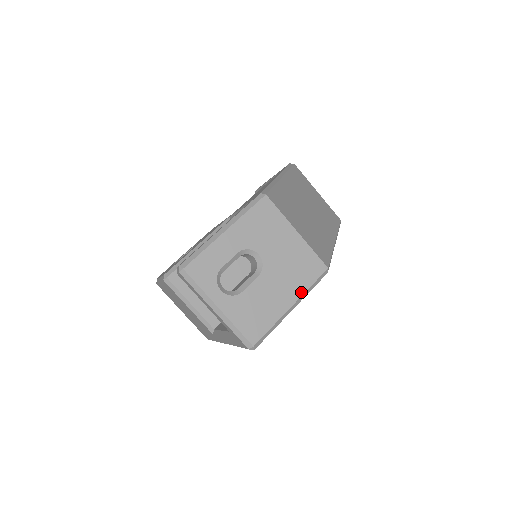
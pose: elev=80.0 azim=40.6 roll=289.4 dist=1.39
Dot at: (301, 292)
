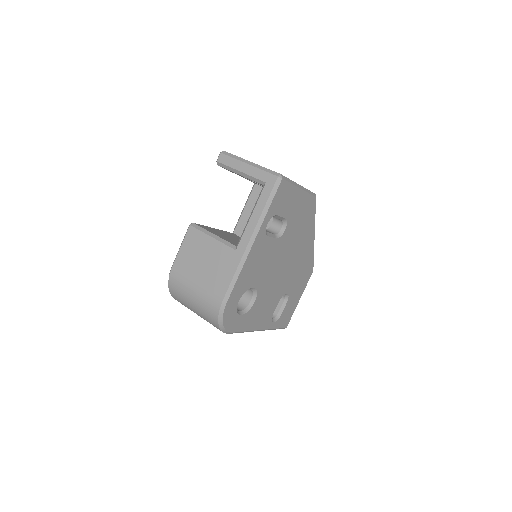
Dot at: occluded
